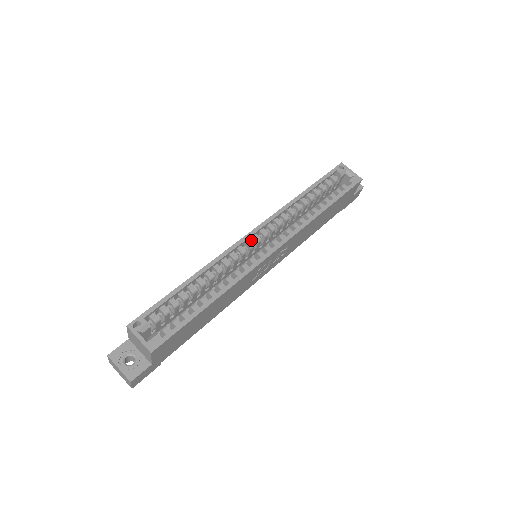
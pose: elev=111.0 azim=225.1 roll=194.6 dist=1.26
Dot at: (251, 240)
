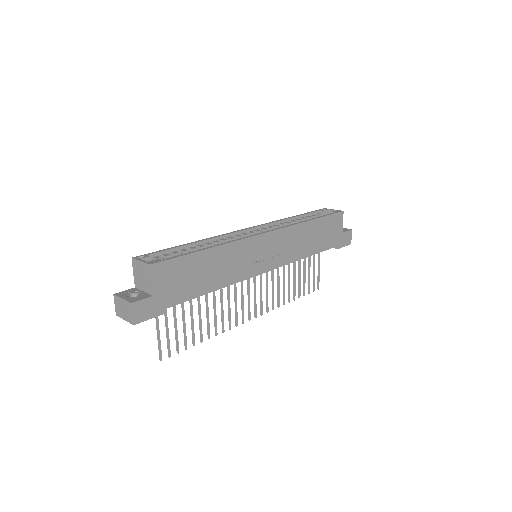
Dot at: occluded
